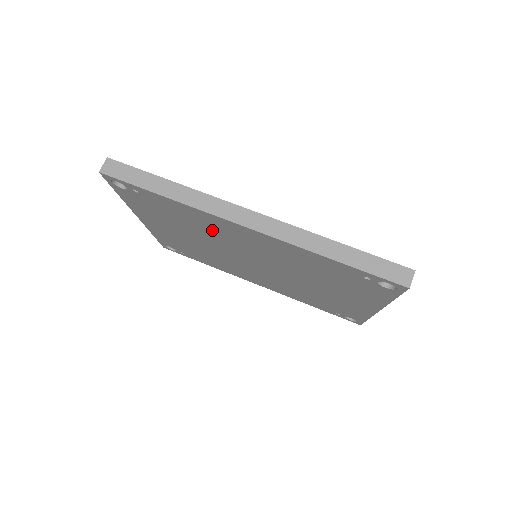
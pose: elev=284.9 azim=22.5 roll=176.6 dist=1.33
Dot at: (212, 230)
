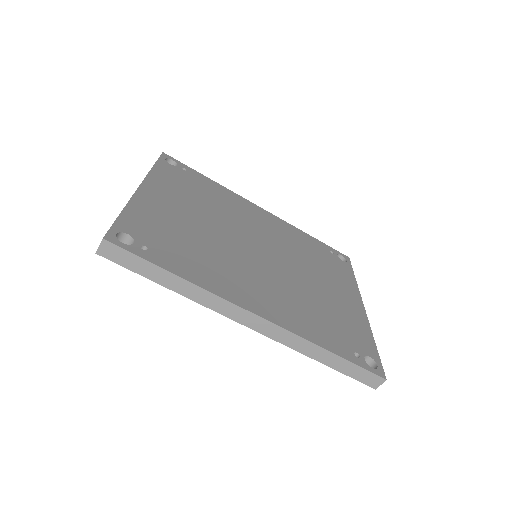
Dot at: occluded
